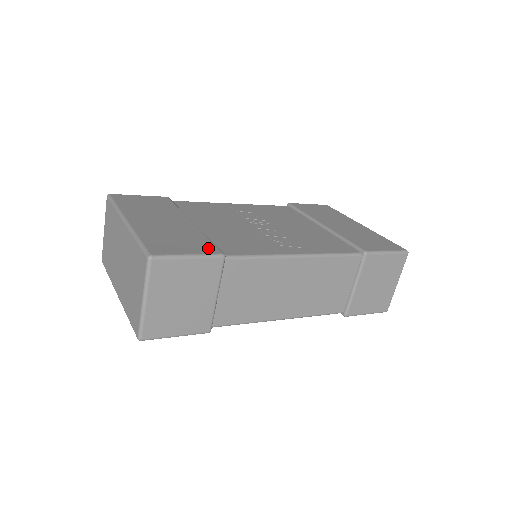
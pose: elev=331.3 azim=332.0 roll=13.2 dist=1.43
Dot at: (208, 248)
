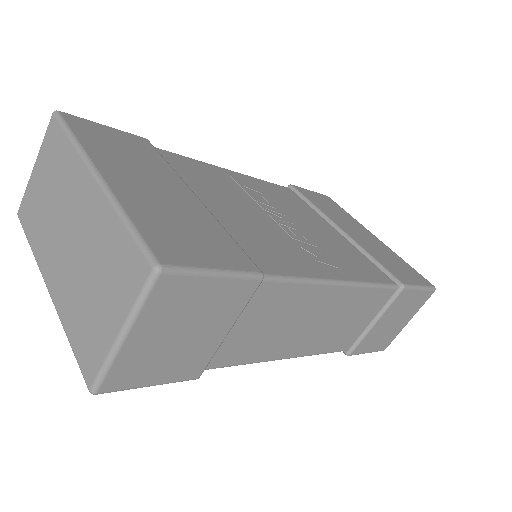
Dot at: (238, 257)
